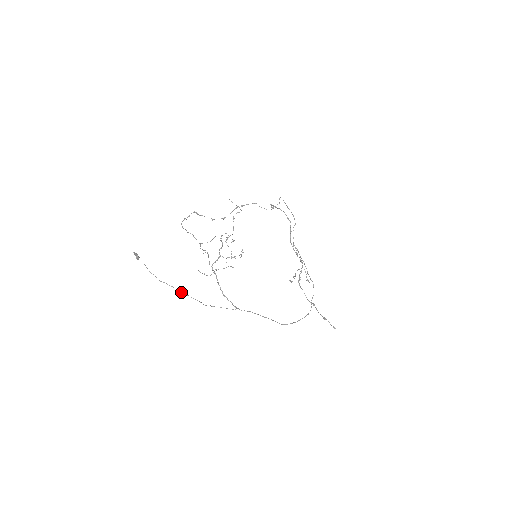
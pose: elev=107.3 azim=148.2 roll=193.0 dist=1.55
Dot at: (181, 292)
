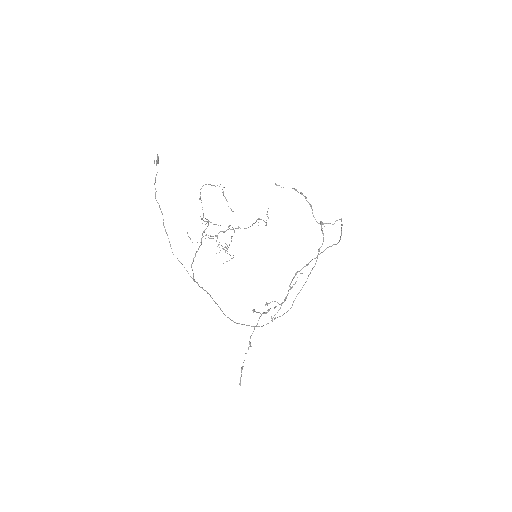
Dot at: occluded
